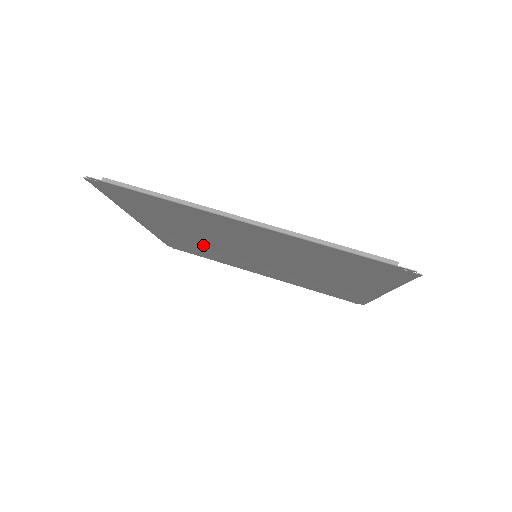
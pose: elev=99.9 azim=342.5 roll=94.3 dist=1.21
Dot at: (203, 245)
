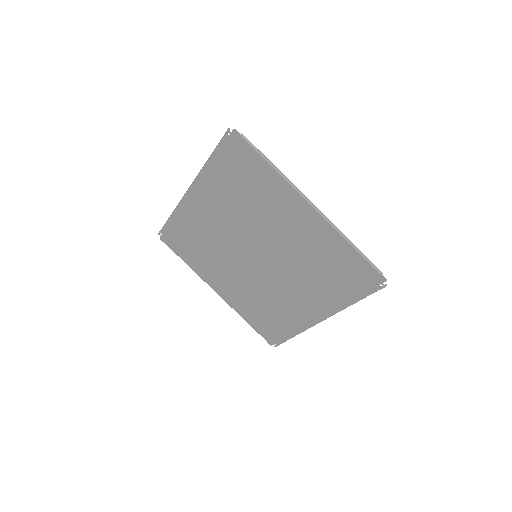
Dot at: (250, 289)
